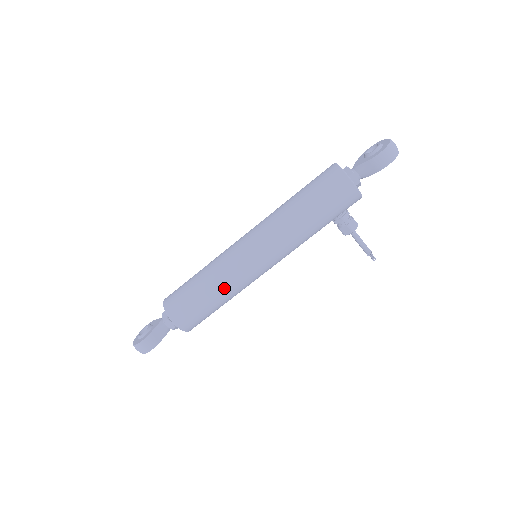
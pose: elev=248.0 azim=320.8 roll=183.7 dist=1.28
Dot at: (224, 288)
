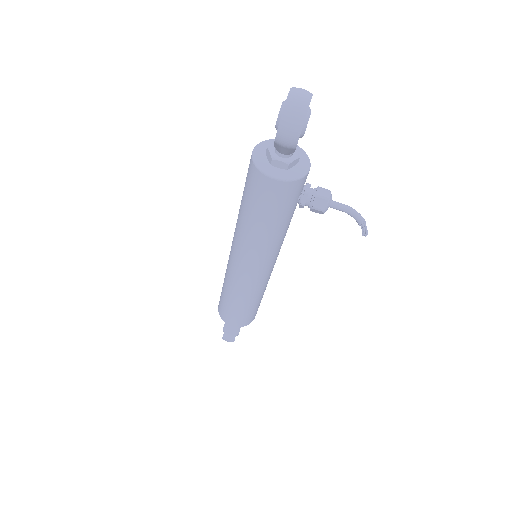
Dot at: (242, 297)
